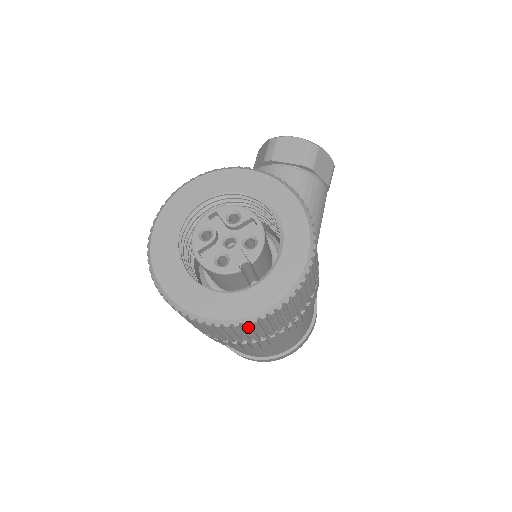
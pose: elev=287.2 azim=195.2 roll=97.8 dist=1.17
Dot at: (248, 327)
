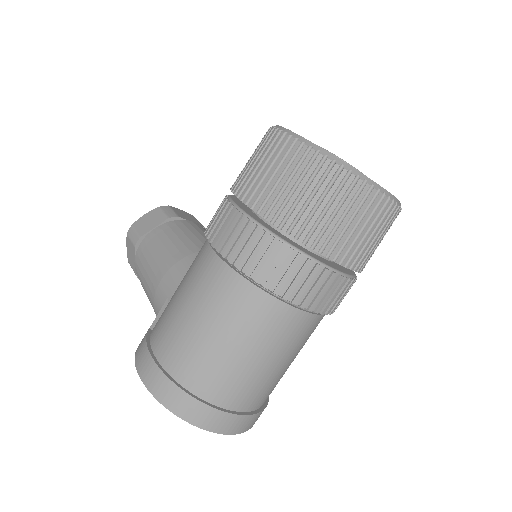
Dot at: (394, 219)
